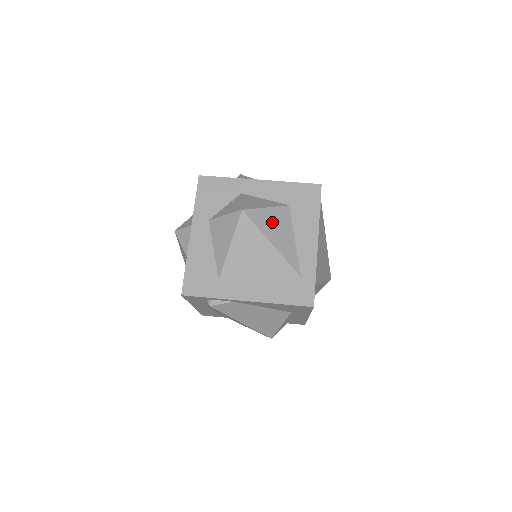
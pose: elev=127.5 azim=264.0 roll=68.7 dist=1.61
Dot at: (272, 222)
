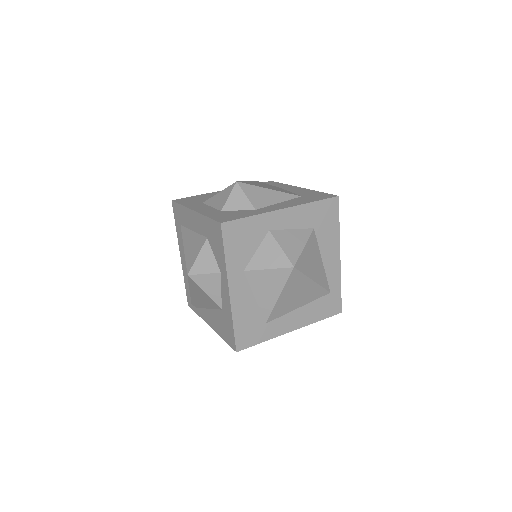
Dot at: (310, 259)
